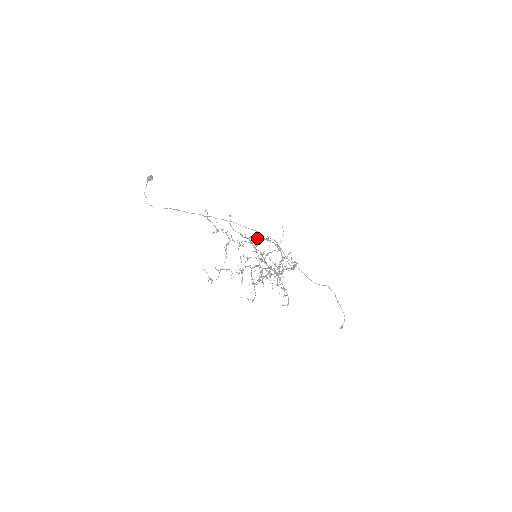
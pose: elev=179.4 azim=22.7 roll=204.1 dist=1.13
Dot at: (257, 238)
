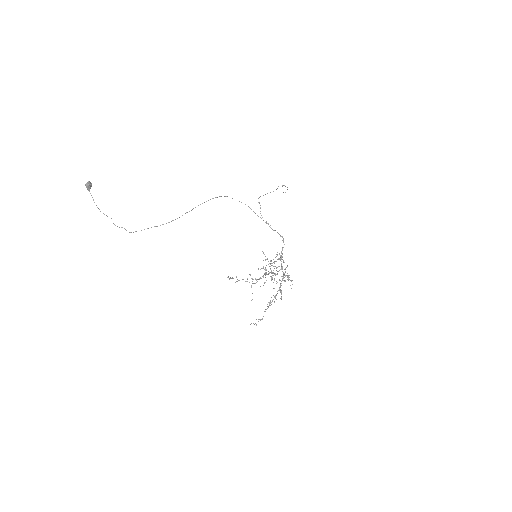
Dot at: occluded
